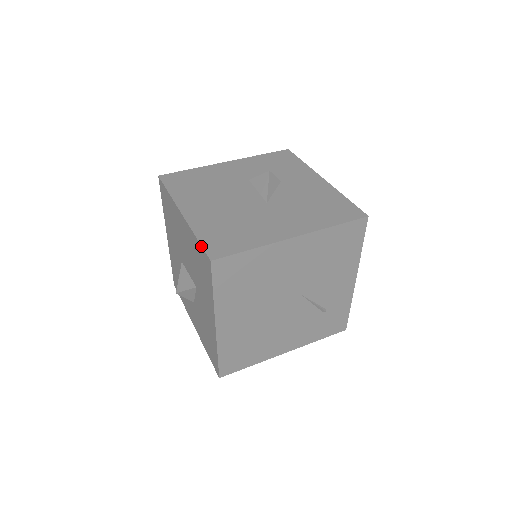
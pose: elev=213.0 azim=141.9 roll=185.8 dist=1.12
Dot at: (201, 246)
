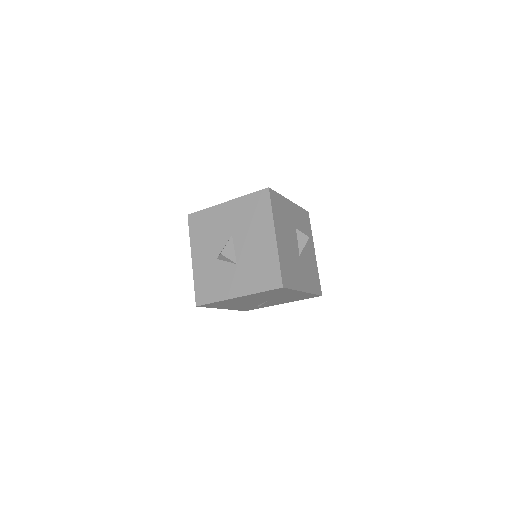
Dot at: (281, 273)
